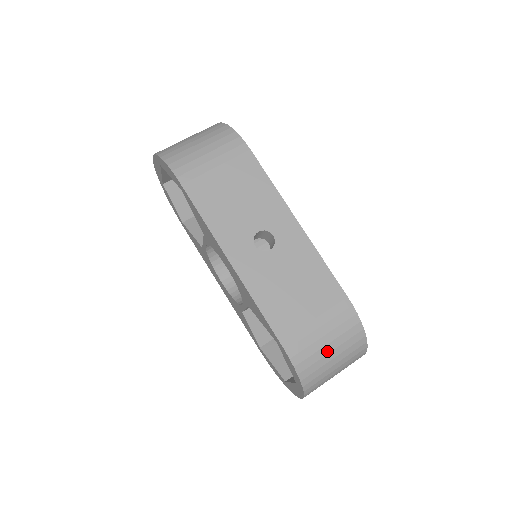
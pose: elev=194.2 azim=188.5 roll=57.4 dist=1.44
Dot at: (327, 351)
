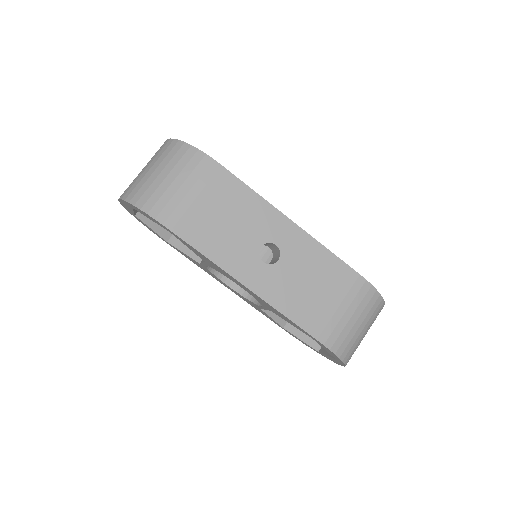
Dot at: (357, 328)
